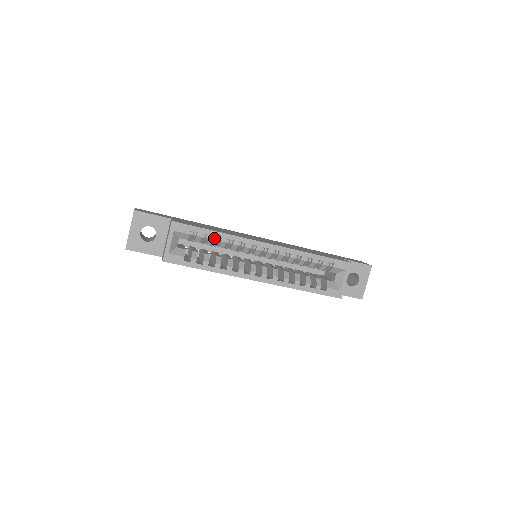
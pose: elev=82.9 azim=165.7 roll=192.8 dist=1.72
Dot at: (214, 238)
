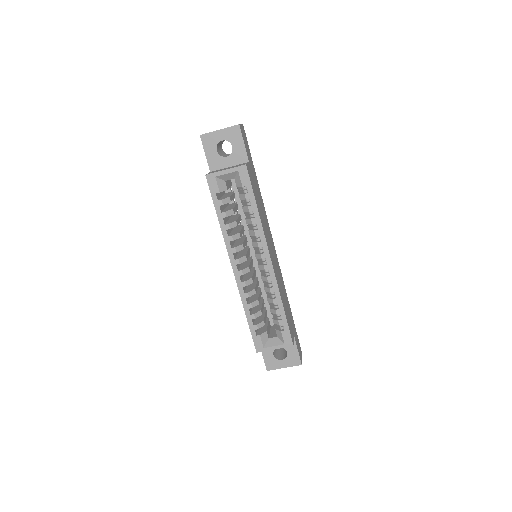
Dot at: (251, 211)
